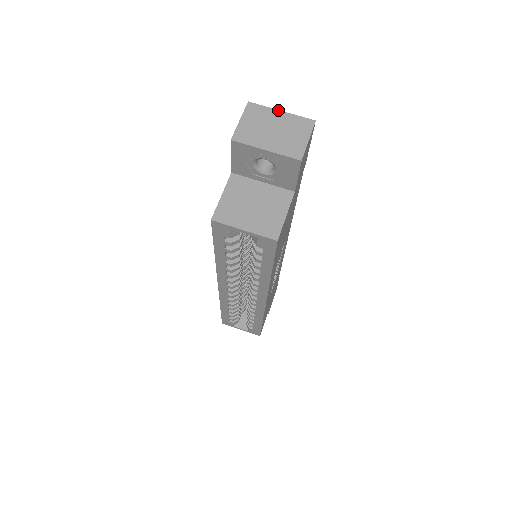
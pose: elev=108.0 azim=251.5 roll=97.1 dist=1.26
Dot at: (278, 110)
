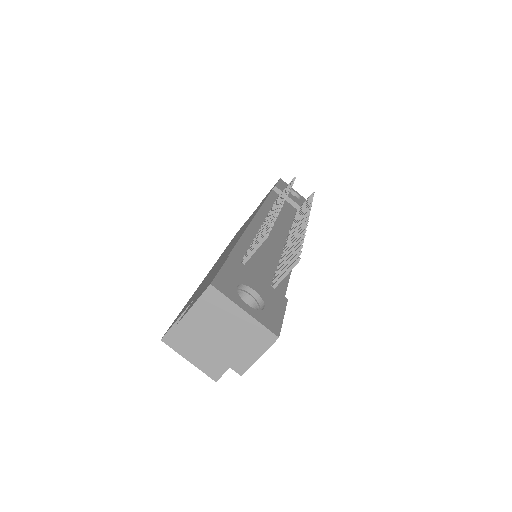
Dot at: (241, 309)
